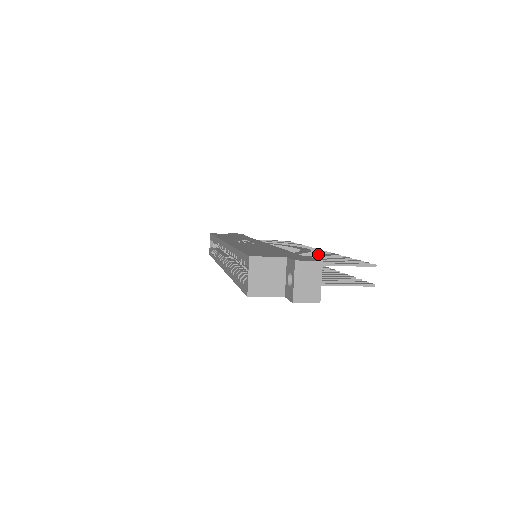
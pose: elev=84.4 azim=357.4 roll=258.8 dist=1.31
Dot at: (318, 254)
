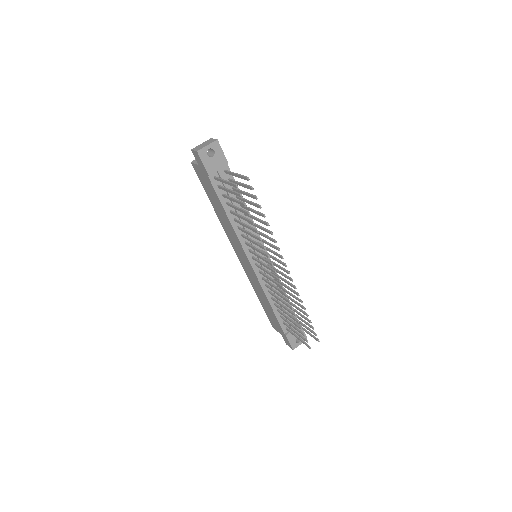
Dot at: (263, 227)
